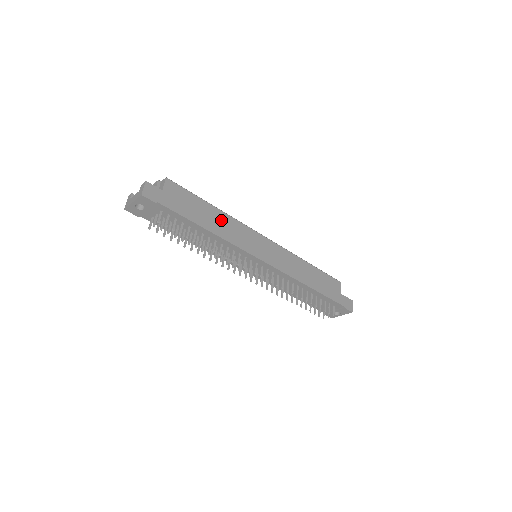
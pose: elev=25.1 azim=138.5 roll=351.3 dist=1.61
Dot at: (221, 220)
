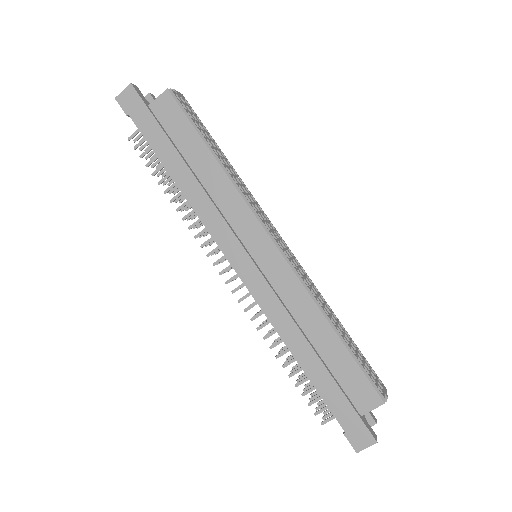
Dot at: (211, 179)
